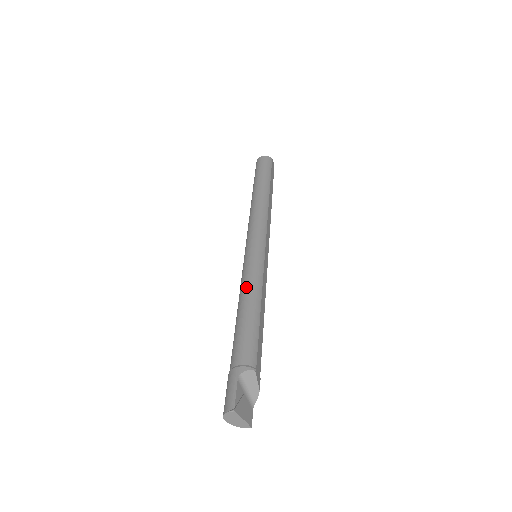
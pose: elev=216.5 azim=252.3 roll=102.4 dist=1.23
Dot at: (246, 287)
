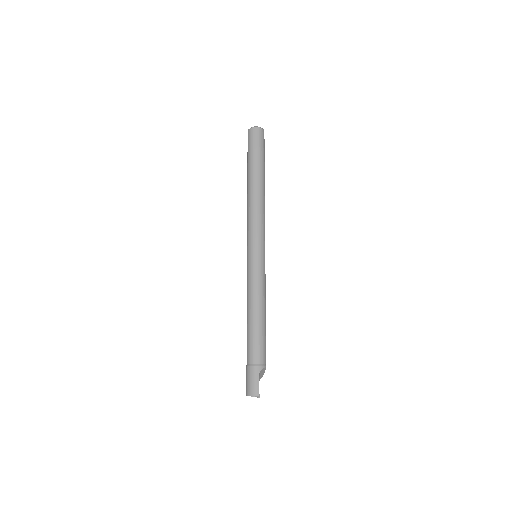
Dot at: (257, 296)
